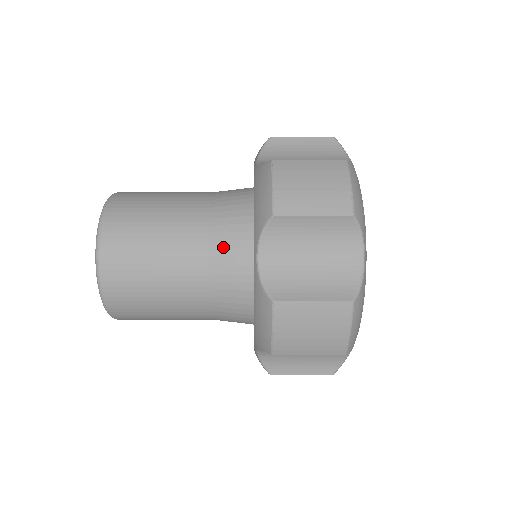
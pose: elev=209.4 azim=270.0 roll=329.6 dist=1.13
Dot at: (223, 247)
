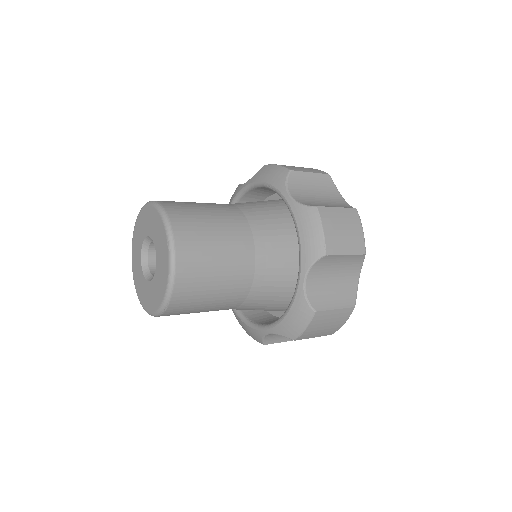
Dot at: (248, 308)
